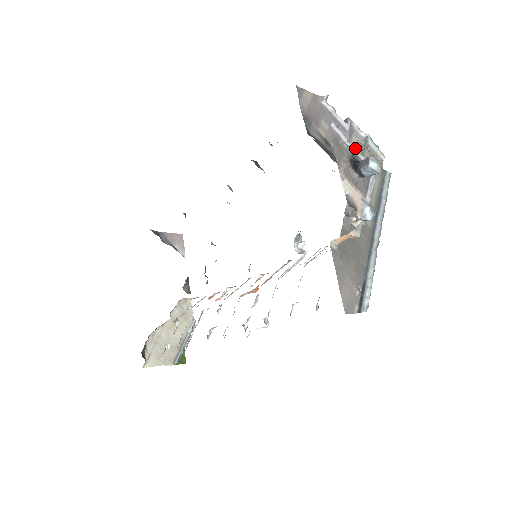
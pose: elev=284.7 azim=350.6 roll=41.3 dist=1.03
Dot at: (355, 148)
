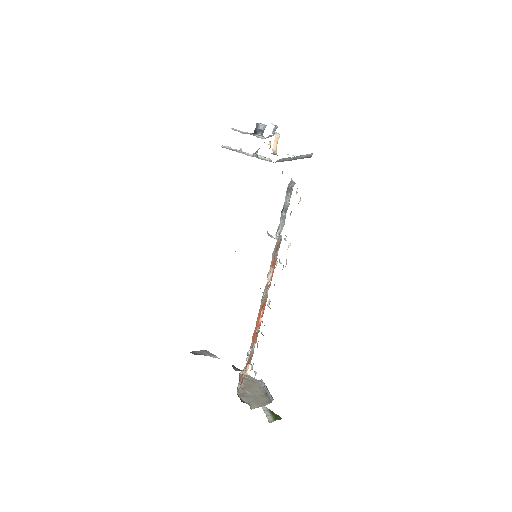
Dot at: (249, 133)
